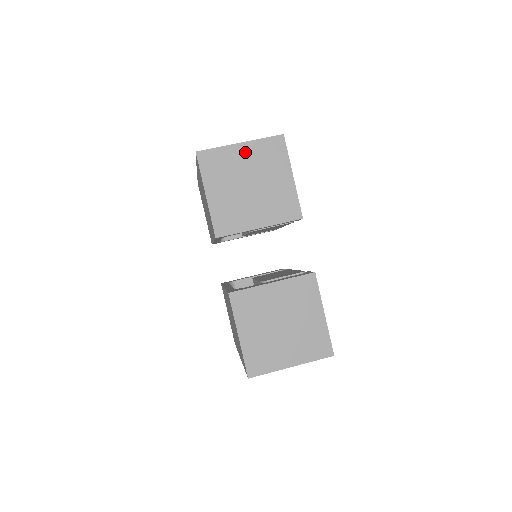
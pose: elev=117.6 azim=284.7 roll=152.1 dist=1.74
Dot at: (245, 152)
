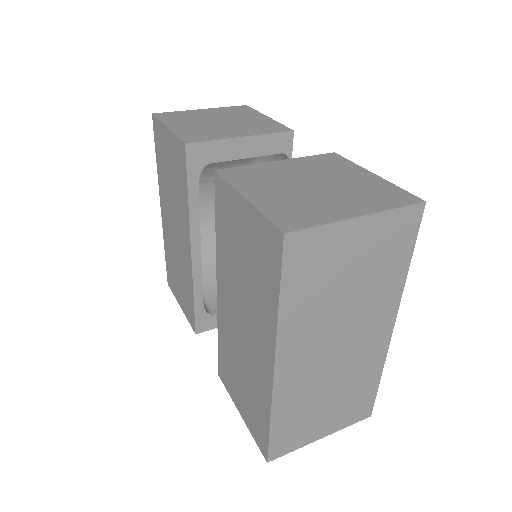
Dot at: (208, 112)
